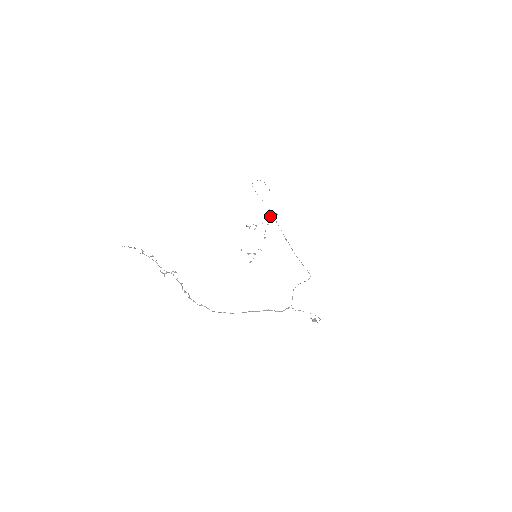
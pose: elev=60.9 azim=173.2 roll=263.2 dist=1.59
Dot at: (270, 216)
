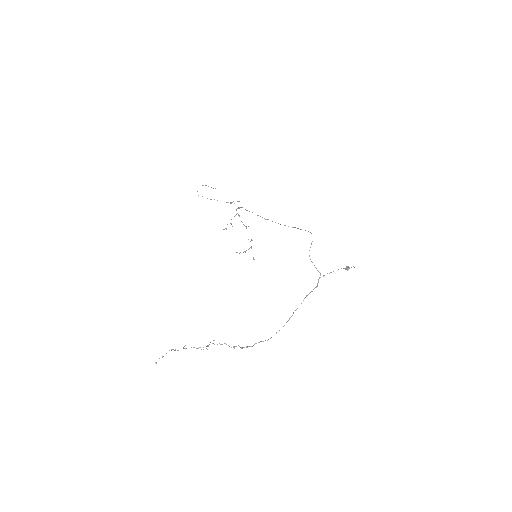
Dot at: occluded
